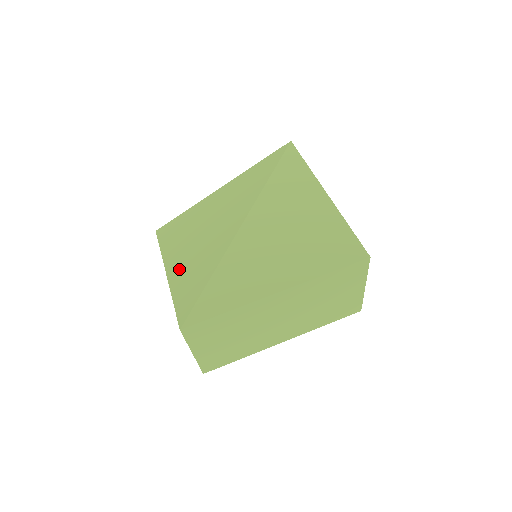
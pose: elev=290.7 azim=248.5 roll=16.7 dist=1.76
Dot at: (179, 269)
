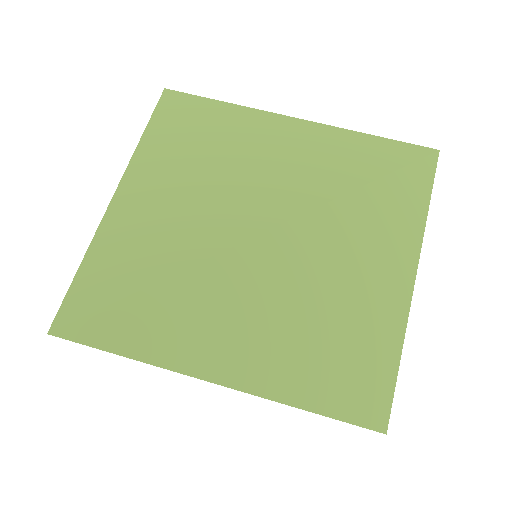
Dot at: (138, 204)
